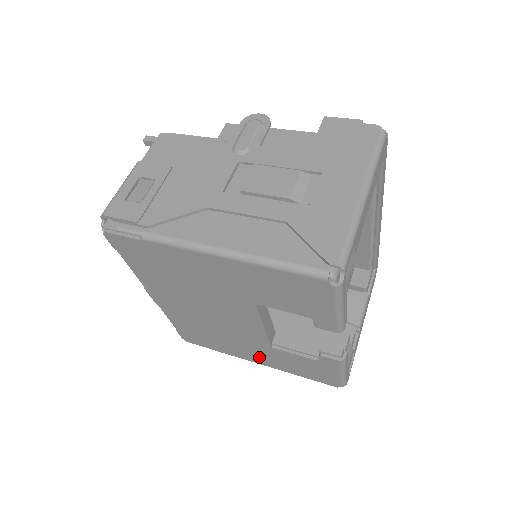
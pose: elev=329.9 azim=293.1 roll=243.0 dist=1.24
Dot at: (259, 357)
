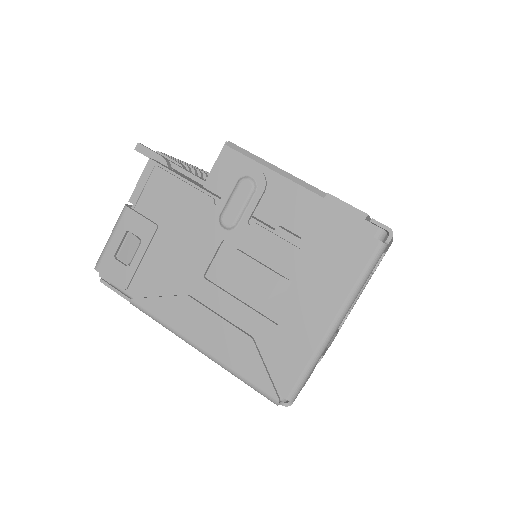
Dot at: occluded
